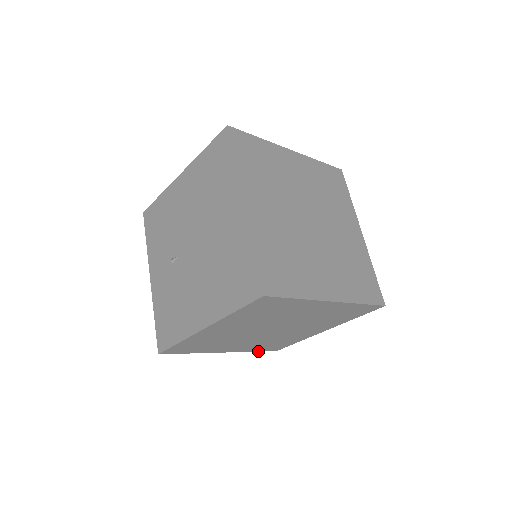
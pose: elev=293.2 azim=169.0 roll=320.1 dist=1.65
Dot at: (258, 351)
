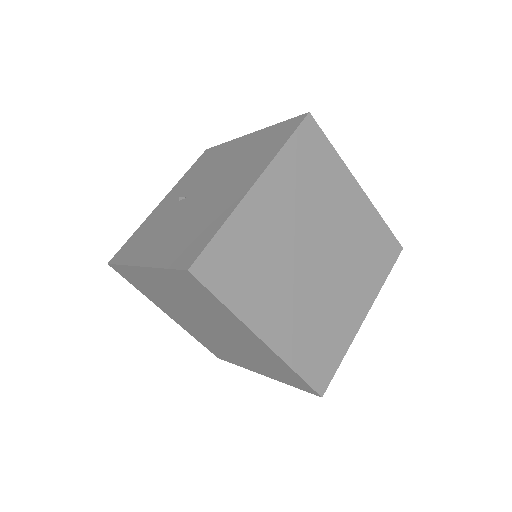
Dot at: (200, 342)
